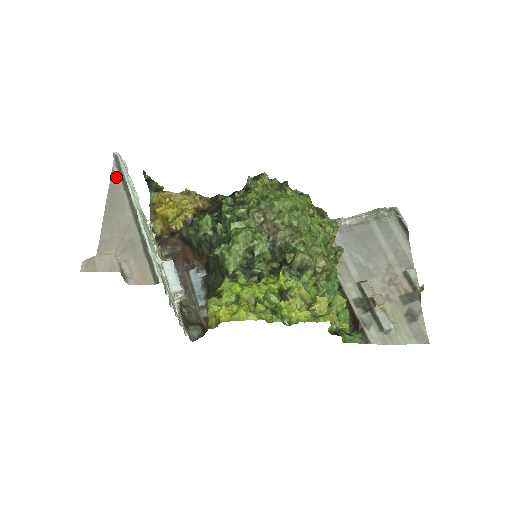
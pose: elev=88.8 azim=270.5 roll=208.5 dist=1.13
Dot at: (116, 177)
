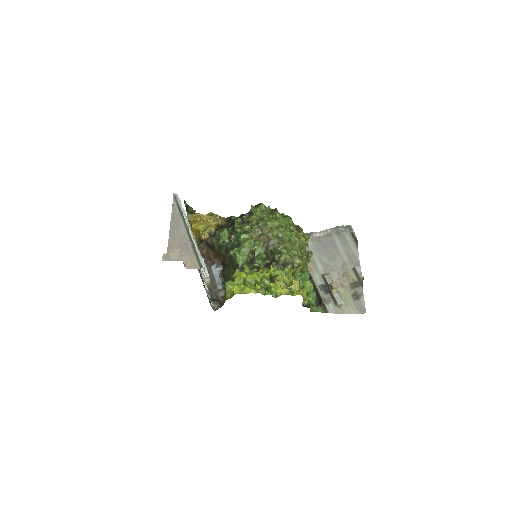
Dot at: (175, 208)
